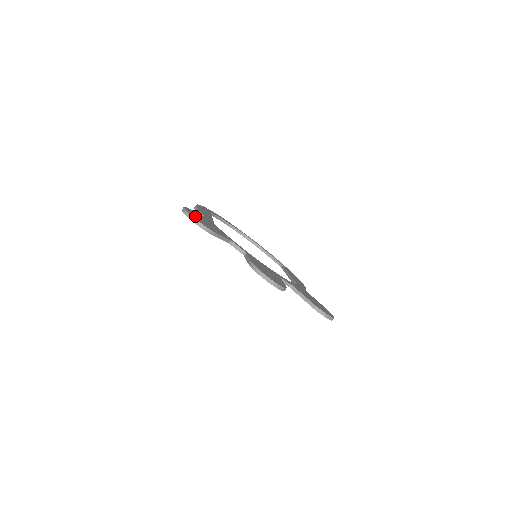
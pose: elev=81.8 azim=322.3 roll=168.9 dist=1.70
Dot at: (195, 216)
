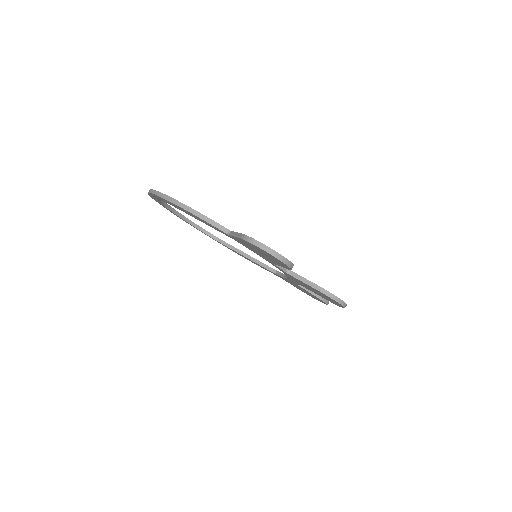
Dot at: occluded
